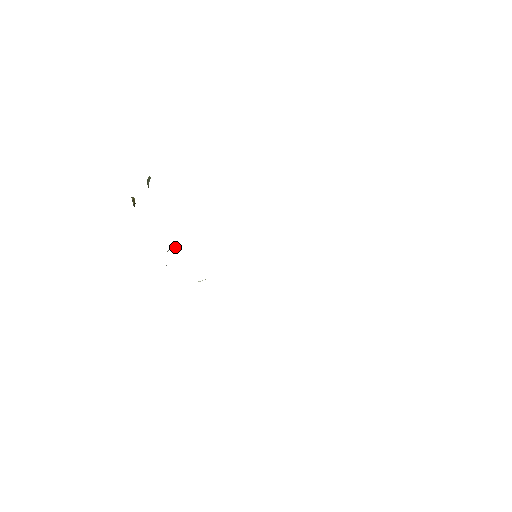
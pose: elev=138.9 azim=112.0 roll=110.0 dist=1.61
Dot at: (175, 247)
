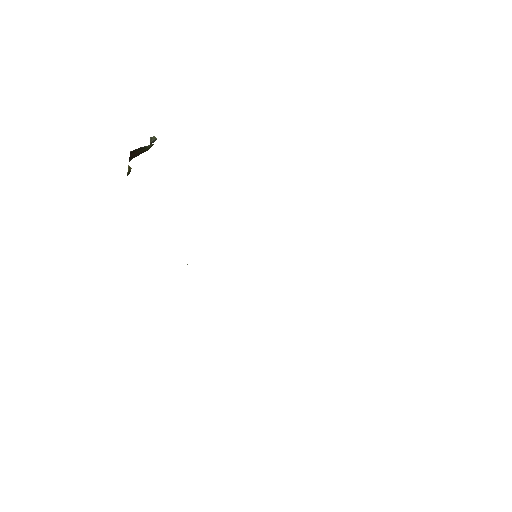
Dot at: occluded
